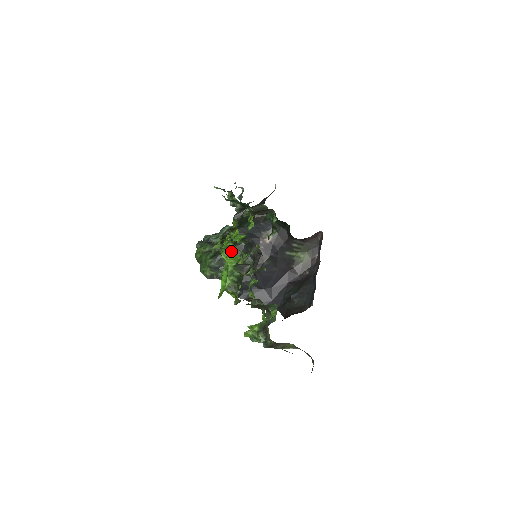
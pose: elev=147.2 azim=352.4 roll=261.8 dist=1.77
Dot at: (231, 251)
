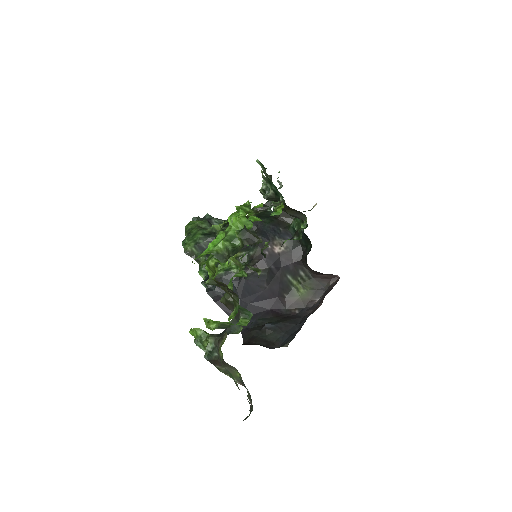
Dot at: (245, 214)
